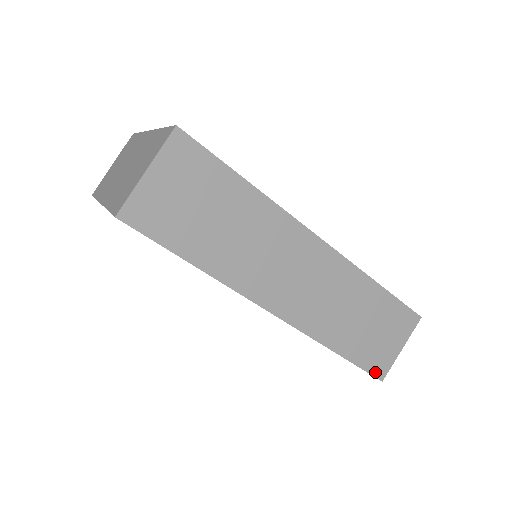
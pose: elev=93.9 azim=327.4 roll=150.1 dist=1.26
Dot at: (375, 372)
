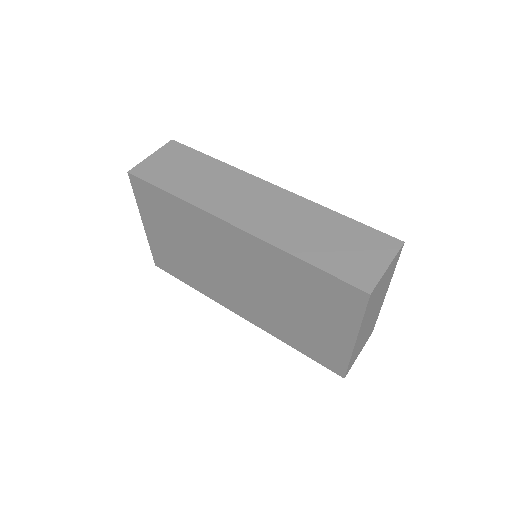
Dot at: (357, 283)
